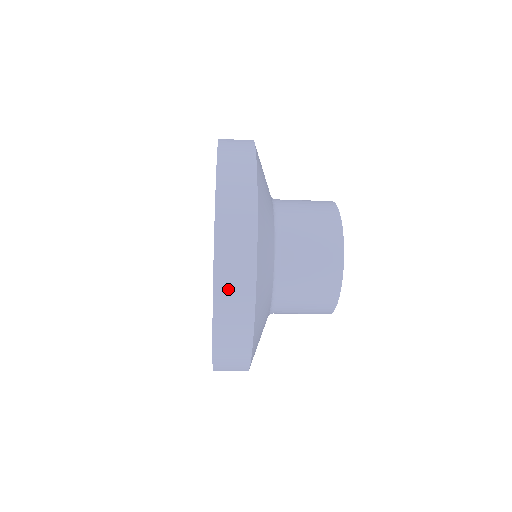
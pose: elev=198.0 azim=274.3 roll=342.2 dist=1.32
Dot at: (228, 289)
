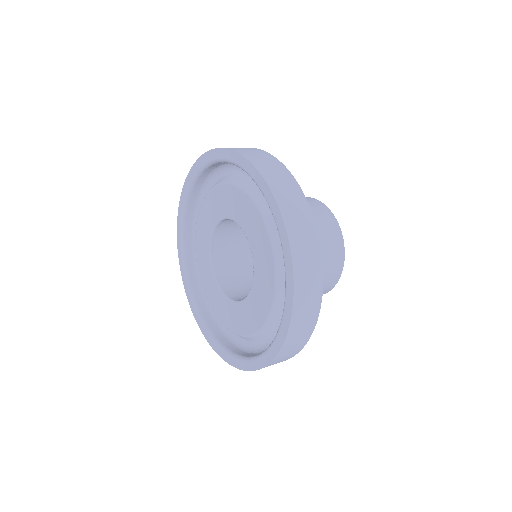
Dot at: occluded
